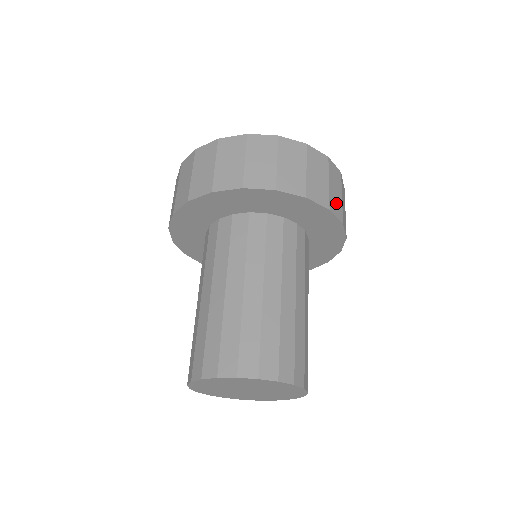
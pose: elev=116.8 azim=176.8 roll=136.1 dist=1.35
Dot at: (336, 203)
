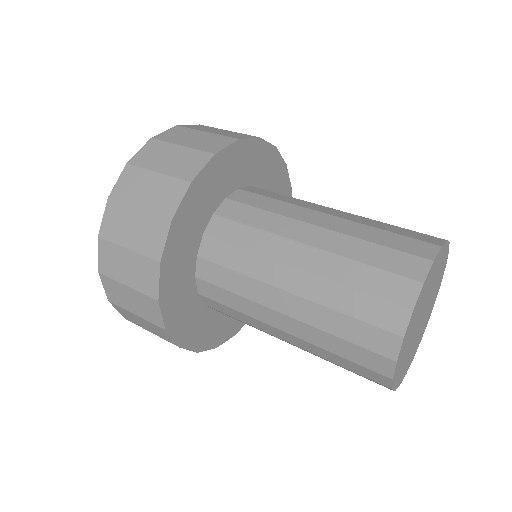
Dot at: occluded
